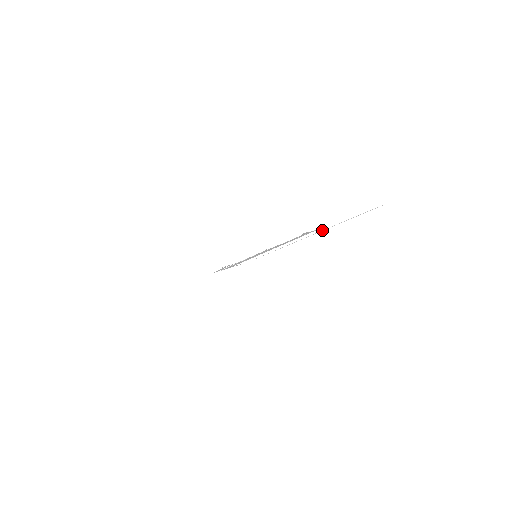
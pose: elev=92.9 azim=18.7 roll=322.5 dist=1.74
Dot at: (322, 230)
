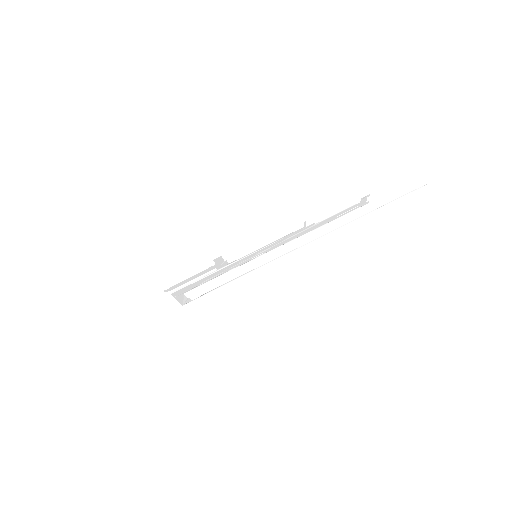
Dot at: (345, 224)
